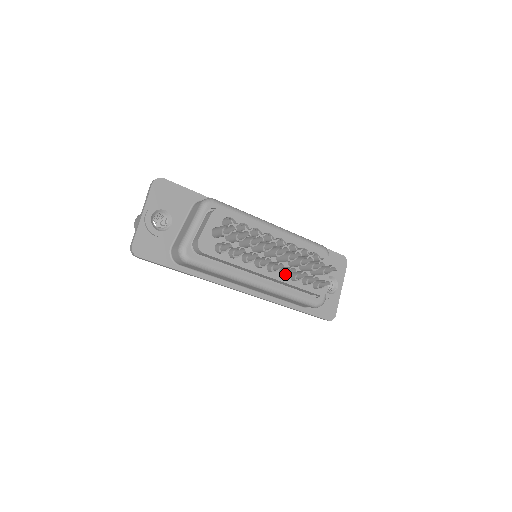
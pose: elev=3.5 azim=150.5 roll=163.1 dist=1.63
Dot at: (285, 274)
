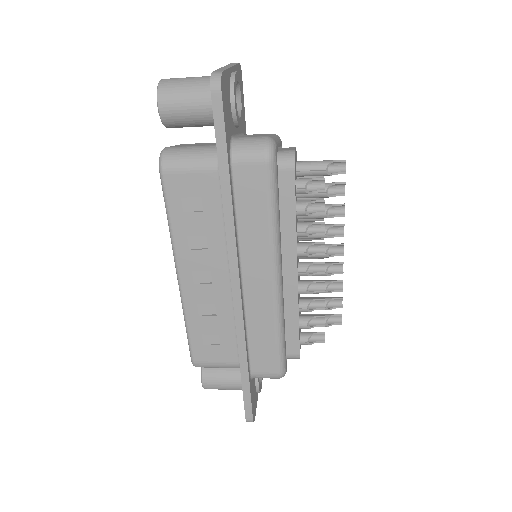
Dot at: (300, 291)
